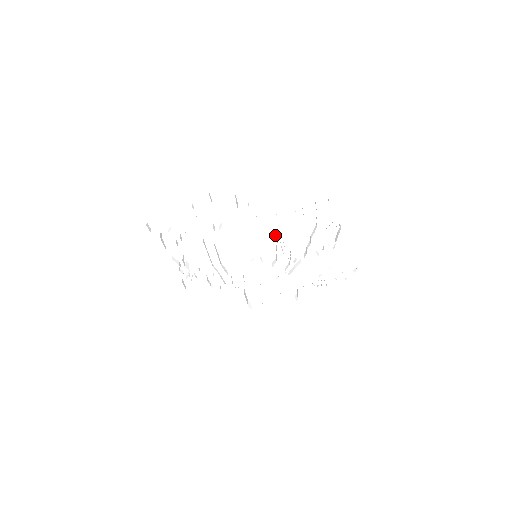
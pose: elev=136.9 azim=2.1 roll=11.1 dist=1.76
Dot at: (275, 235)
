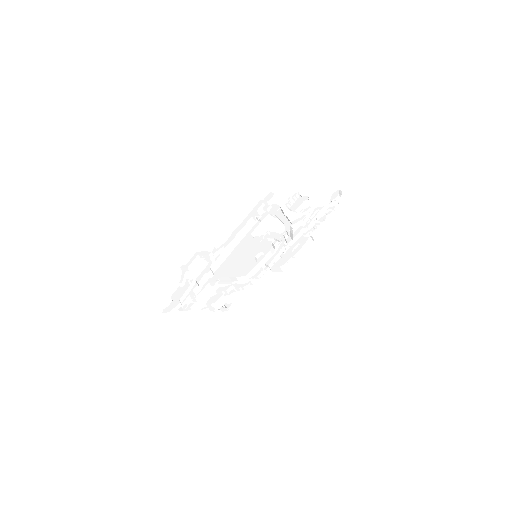
Dot at: (256, 236)
